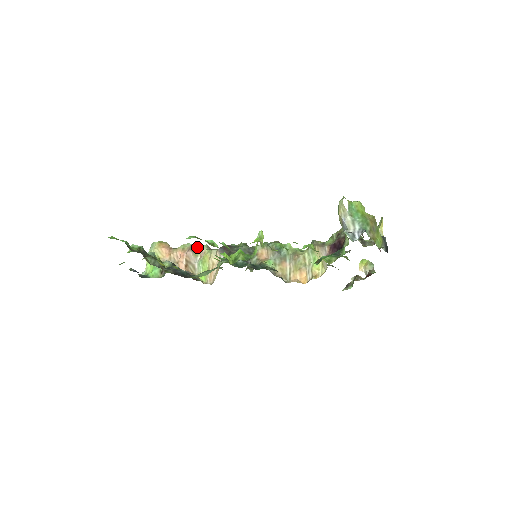
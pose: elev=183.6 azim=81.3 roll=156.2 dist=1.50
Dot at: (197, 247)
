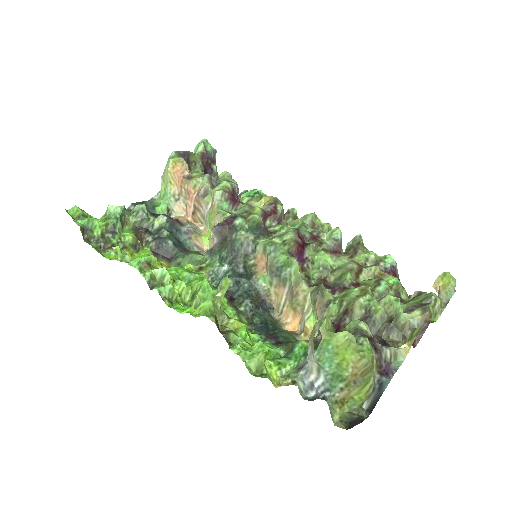
Dot at: (210, 190)
